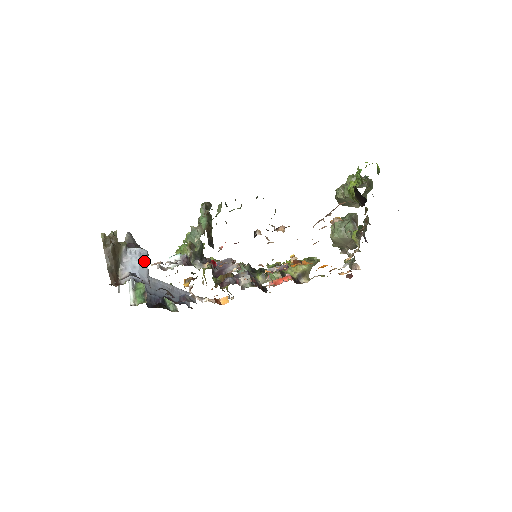
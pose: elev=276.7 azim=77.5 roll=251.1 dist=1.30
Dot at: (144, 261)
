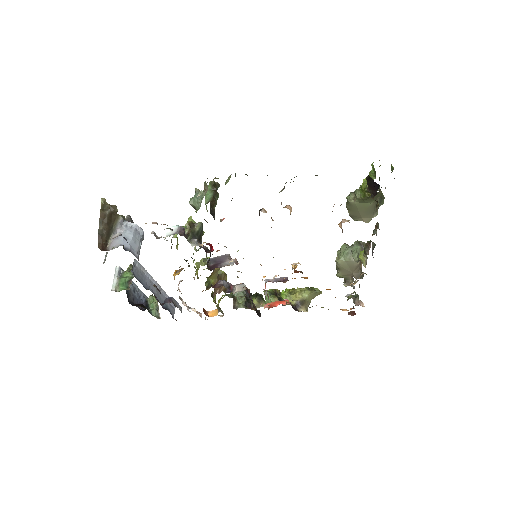
Dot at: (138, 238)
